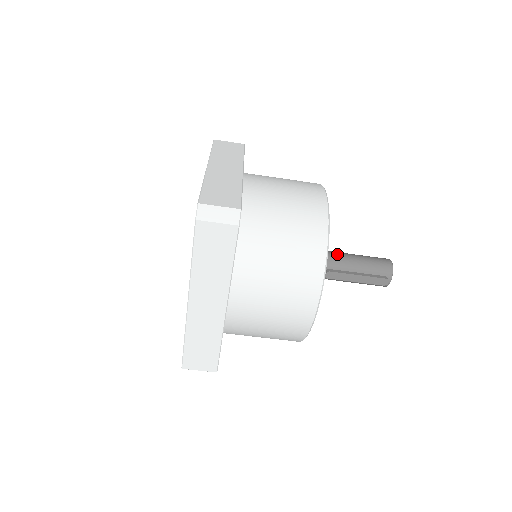
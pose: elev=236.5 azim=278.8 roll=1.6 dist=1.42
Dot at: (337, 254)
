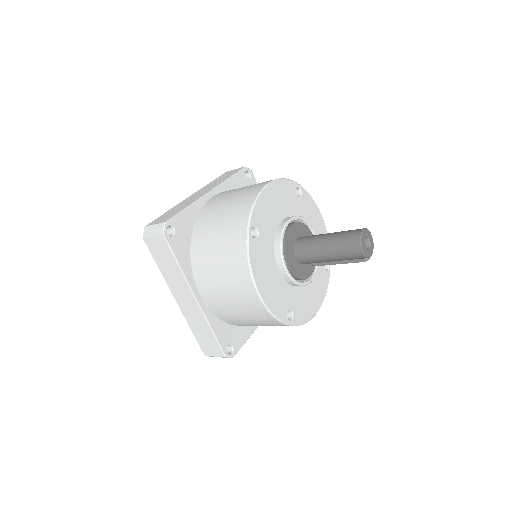
Dot at: (310, 257)
